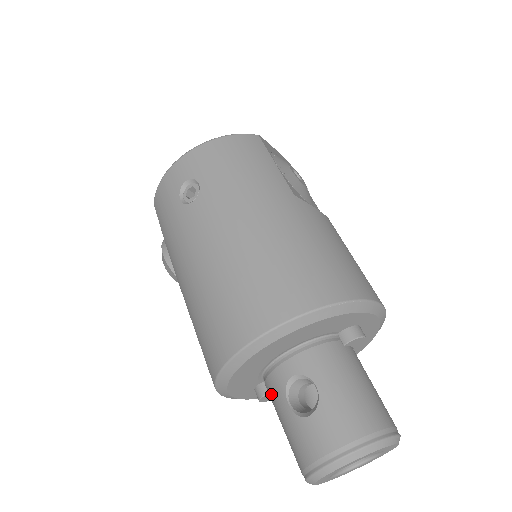
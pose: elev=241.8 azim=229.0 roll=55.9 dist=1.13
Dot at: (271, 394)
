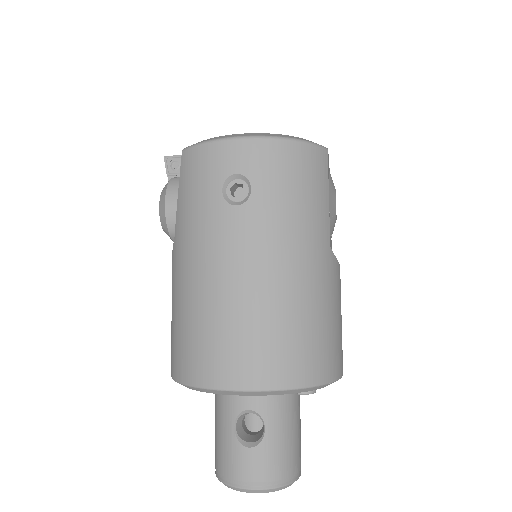
Dot at: (220, 404)
